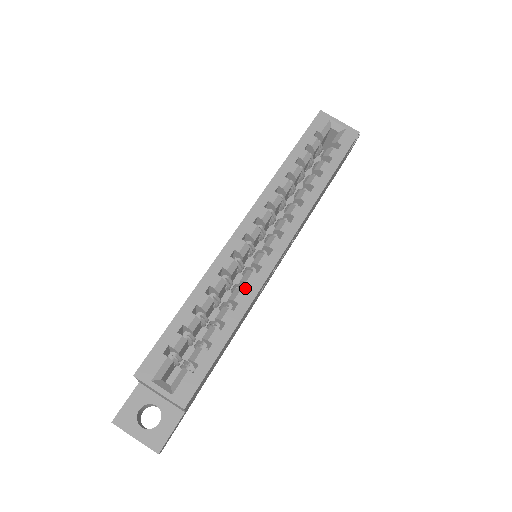
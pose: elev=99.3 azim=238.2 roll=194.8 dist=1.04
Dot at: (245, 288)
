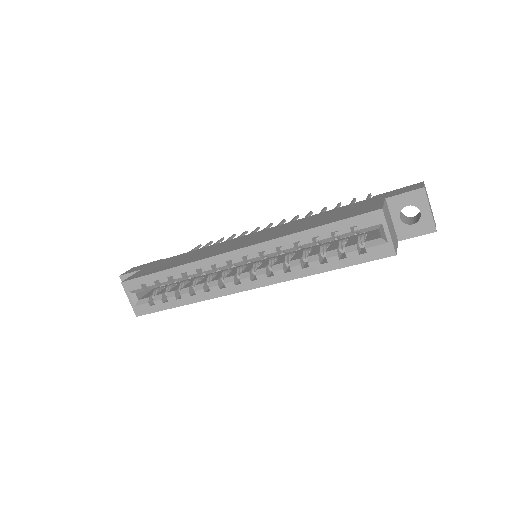
Dot at: occluded
